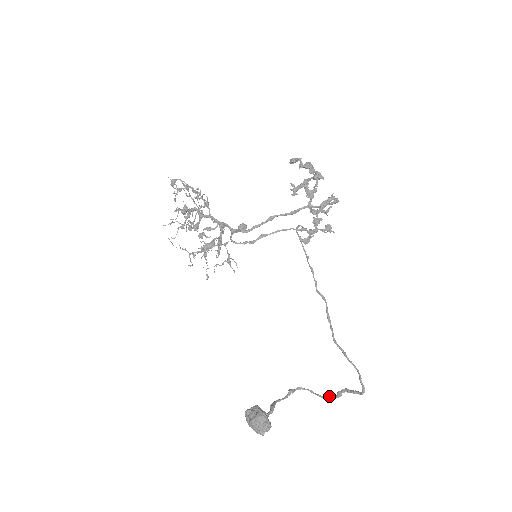
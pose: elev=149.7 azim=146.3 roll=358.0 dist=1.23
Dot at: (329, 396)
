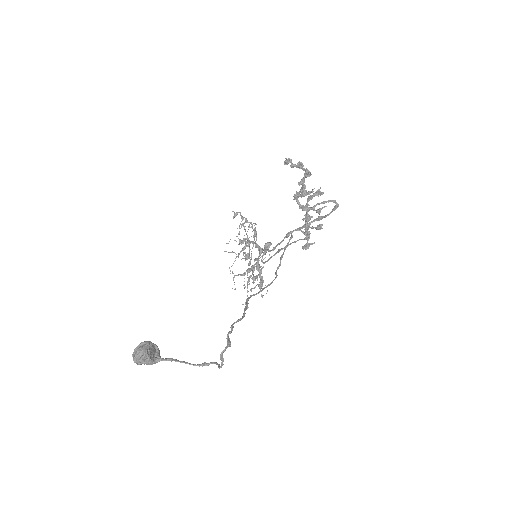
Dot at: (222, 363)
